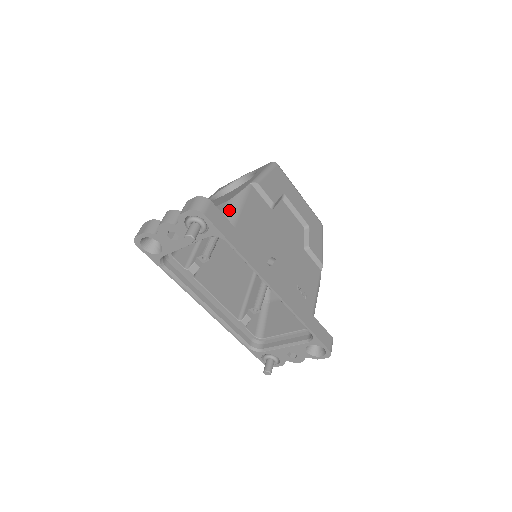
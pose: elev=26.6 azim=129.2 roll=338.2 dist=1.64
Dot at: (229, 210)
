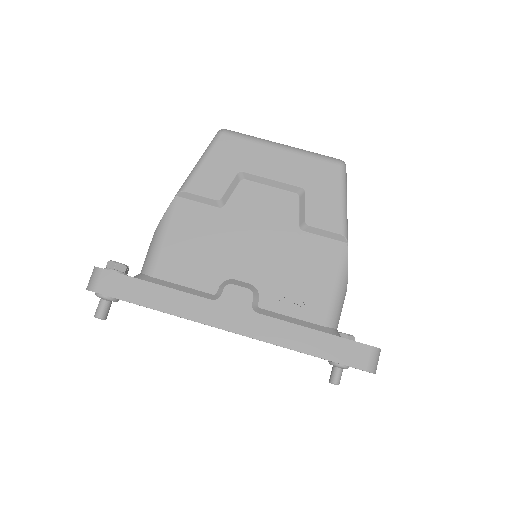
Dot at: (148, 253)
